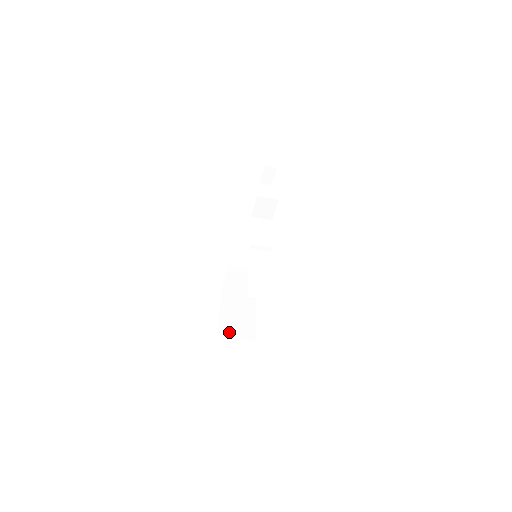
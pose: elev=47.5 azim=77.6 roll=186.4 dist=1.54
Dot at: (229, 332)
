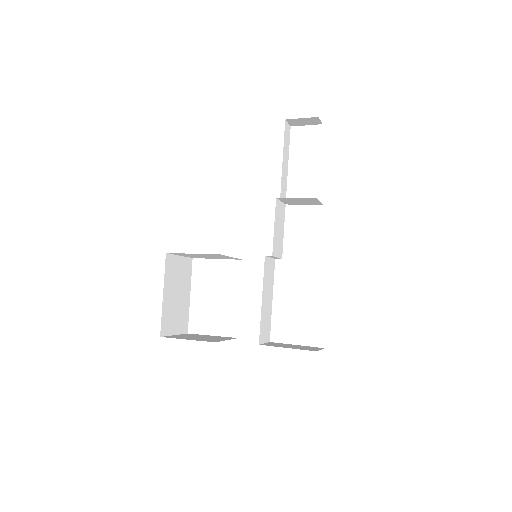
Dot at: (170, 327)
